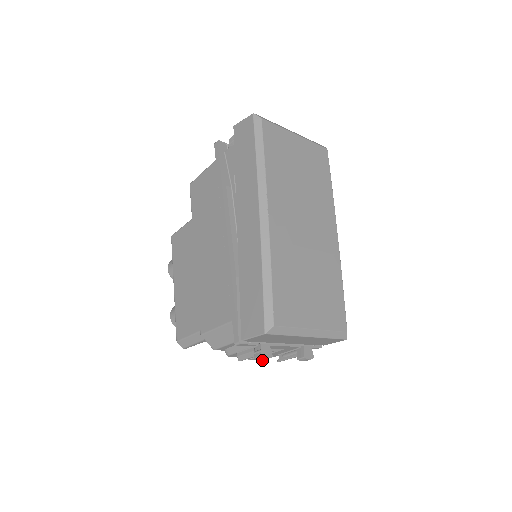
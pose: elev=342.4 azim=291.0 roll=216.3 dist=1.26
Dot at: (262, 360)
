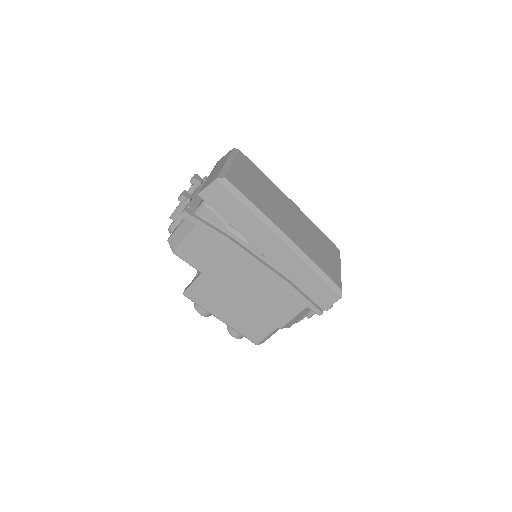
Dot at: occluded
